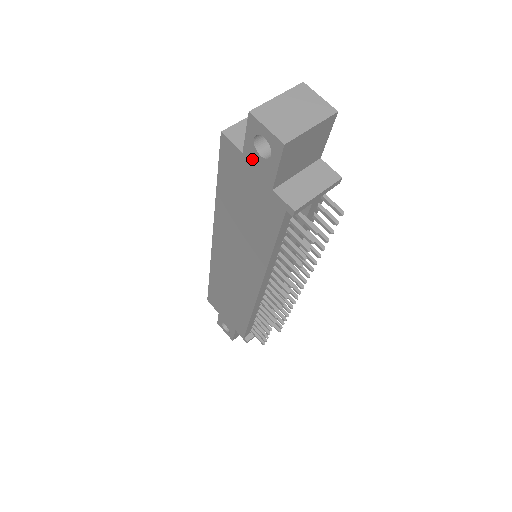
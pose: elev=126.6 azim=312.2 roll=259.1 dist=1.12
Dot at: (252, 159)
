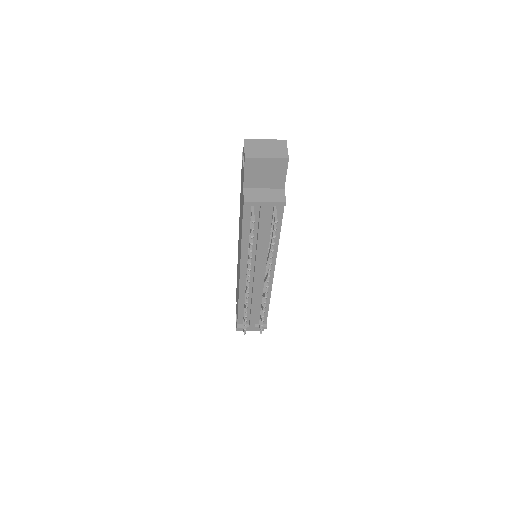
Dot at: occluded
